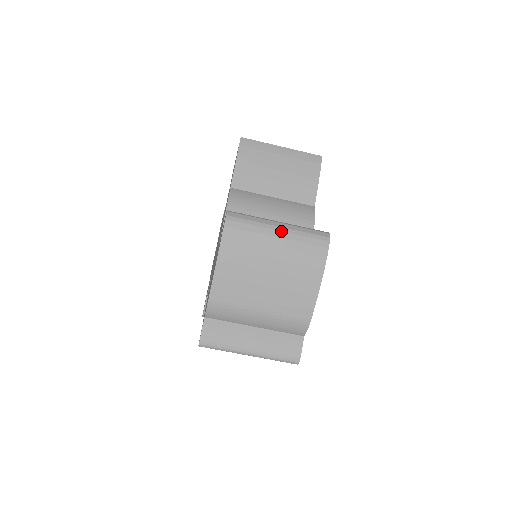
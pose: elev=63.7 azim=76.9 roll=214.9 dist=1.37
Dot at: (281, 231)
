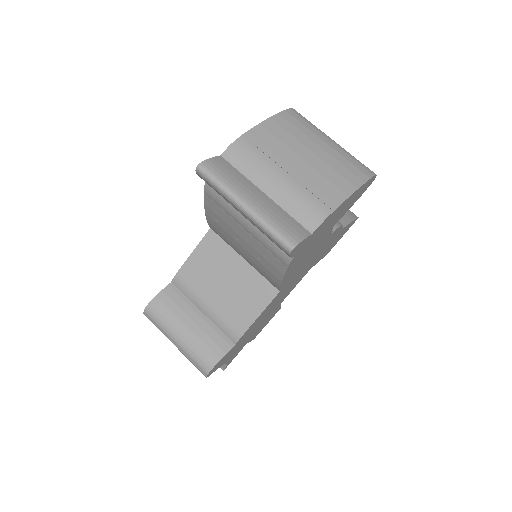
Dot at: (336, 143)
